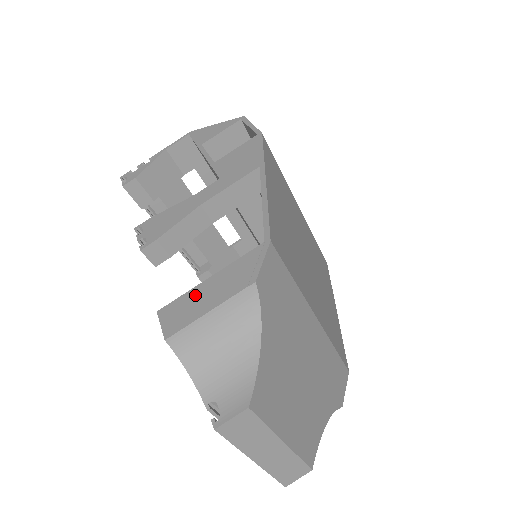
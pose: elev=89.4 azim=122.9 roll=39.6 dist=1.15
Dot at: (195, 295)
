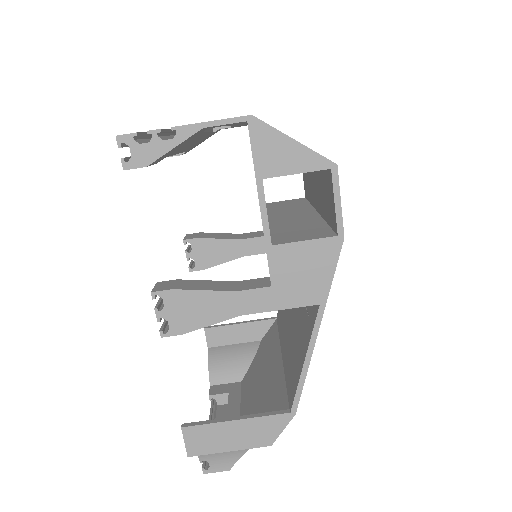
Dot at: (219, 431)
